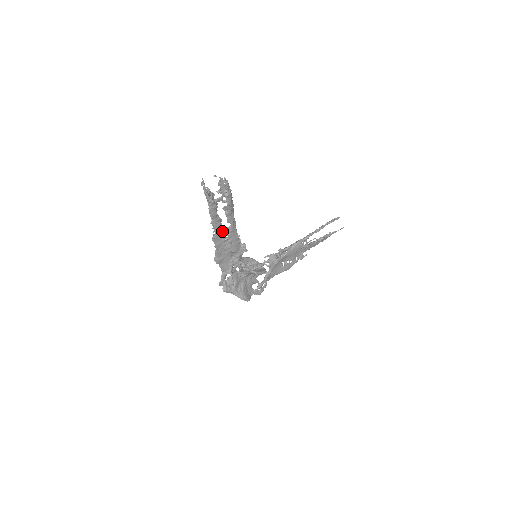
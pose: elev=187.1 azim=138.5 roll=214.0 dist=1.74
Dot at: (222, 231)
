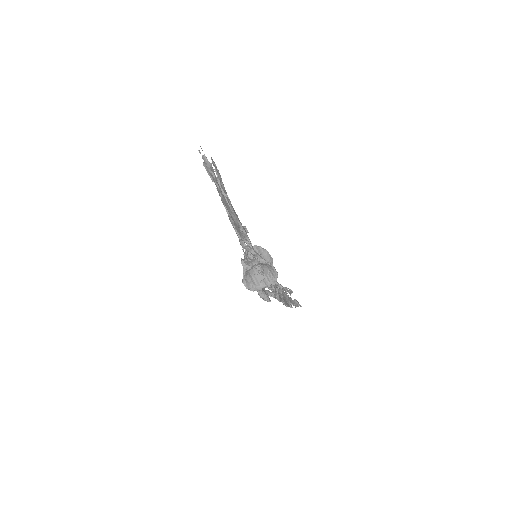
Dot at: (224, 197)
